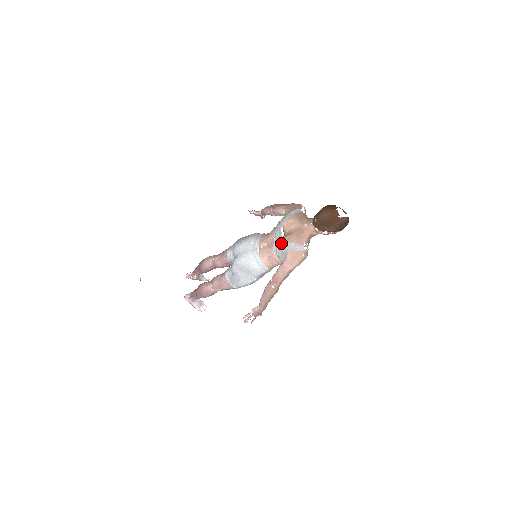
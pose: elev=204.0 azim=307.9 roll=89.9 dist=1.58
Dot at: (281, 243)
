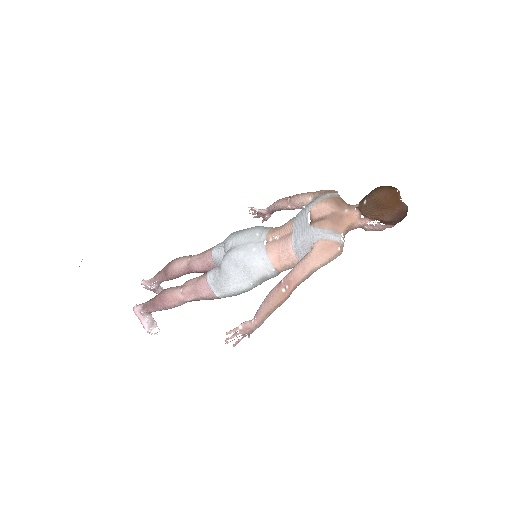
Dot at: (307, 230)
